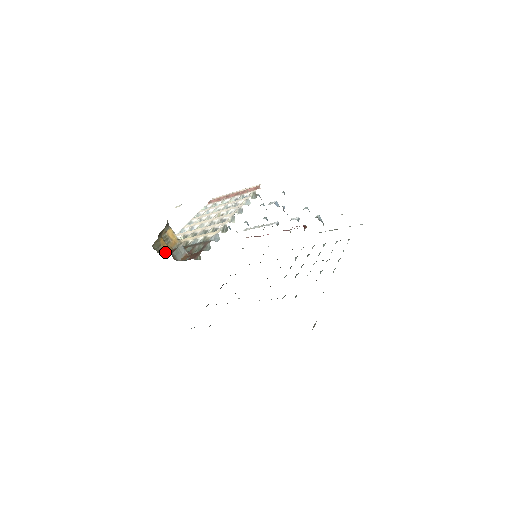
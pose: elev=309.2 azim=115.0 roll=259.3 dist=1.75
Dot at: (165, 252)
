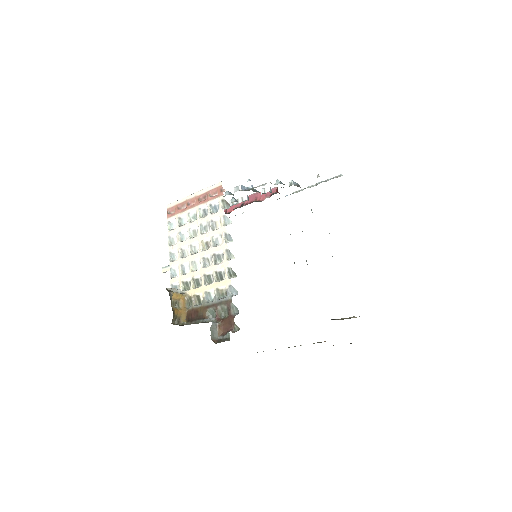
Dot at: (184, 317)
